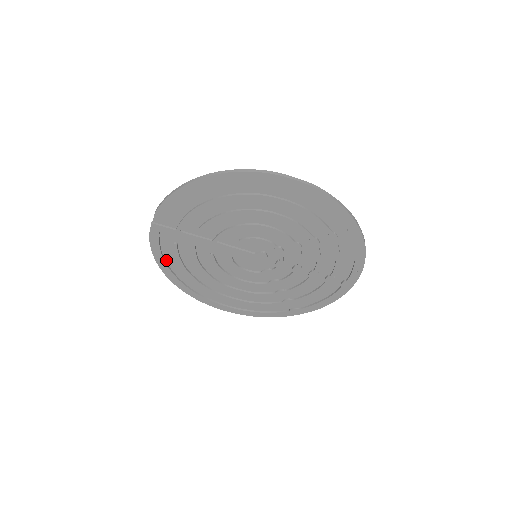
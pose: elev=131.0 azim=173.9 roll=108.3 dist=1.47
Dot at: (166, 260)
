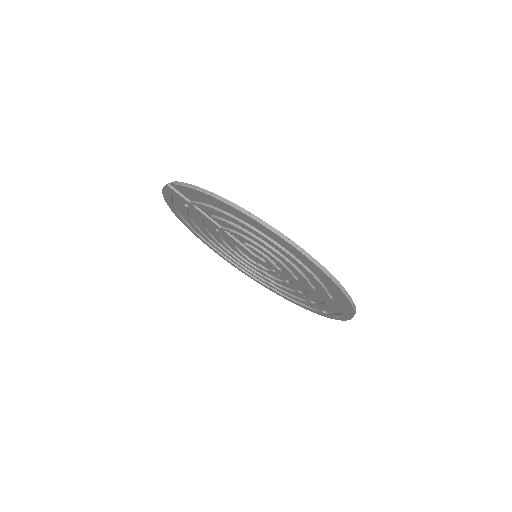
Dot at: (175, 204)
